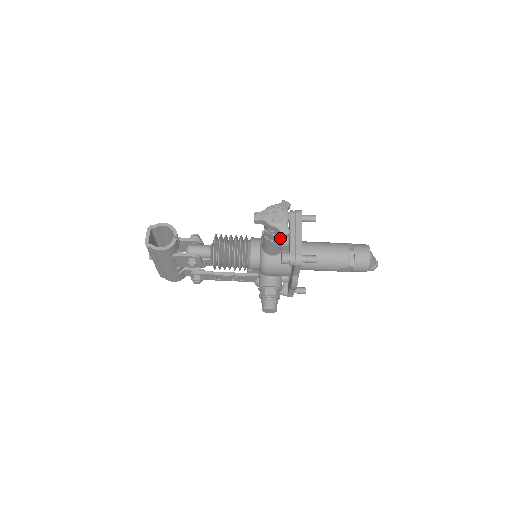
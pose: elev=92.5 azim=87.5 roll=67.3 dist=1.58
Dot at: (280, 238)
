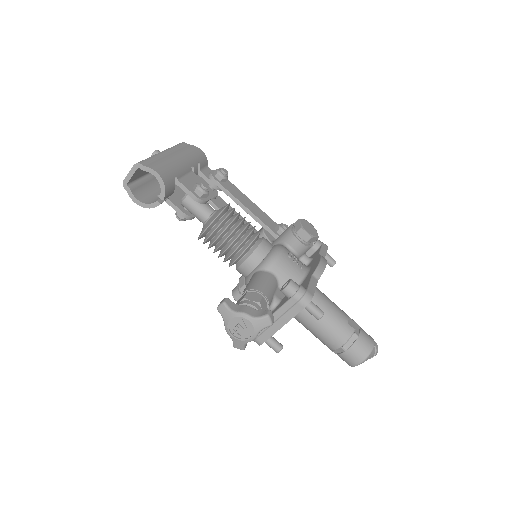
Dot at: occluded
